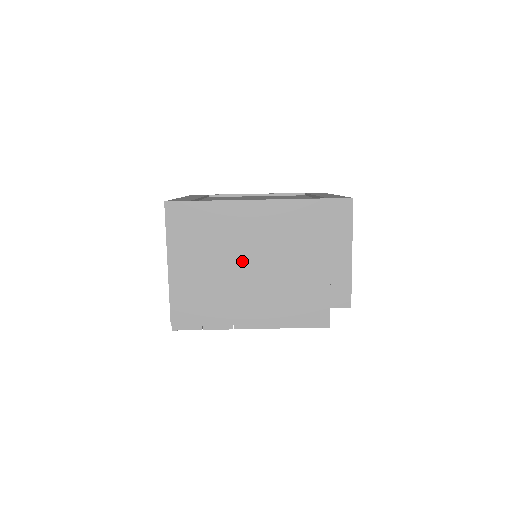
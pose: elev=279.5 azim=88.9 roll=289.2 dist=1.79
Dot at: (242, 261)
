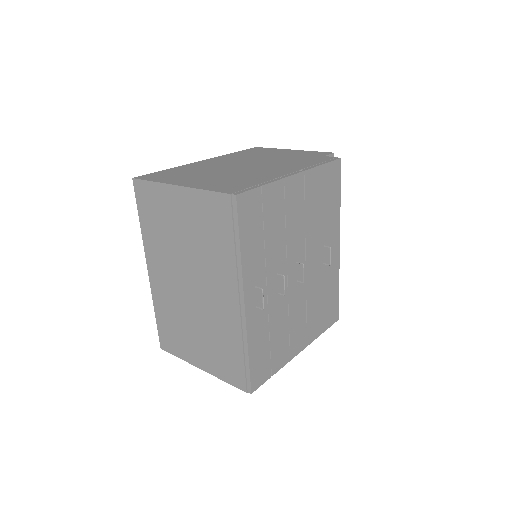
Dot at: (232, 168)
